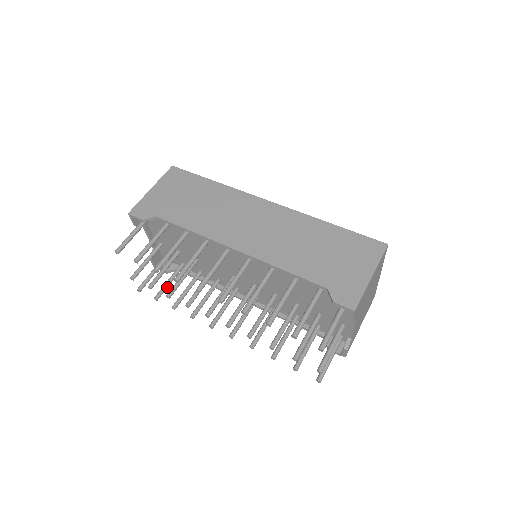
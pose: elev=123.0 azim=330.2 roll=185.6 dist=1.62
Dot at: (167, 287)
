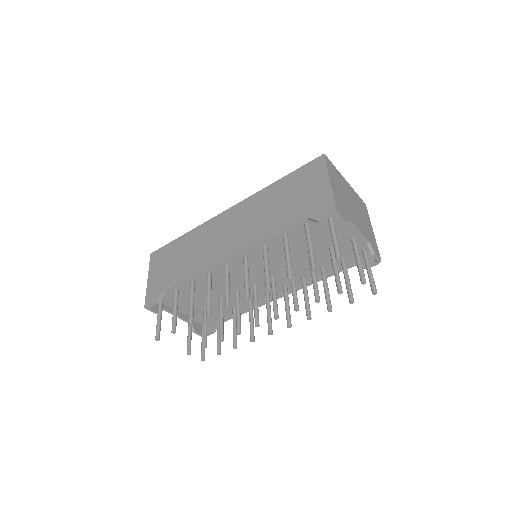
Dot at: occluded
